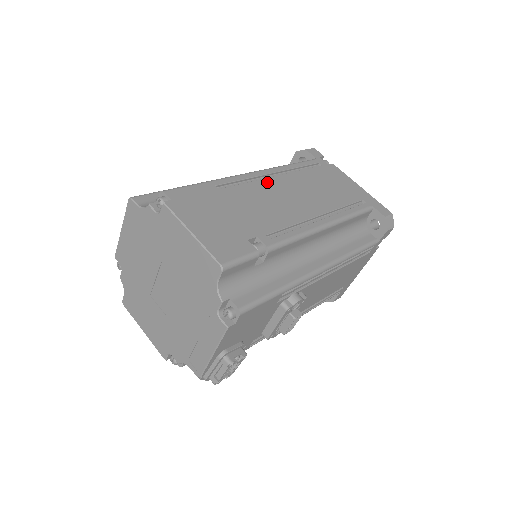
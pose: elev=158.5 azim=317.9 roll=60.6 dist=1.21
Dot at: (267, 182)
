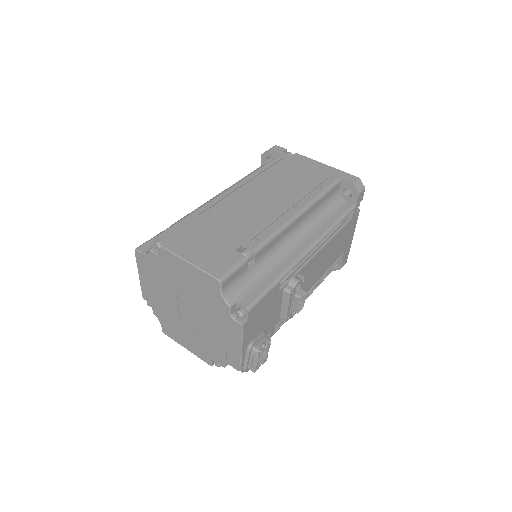
Dot at: (241, 194)
